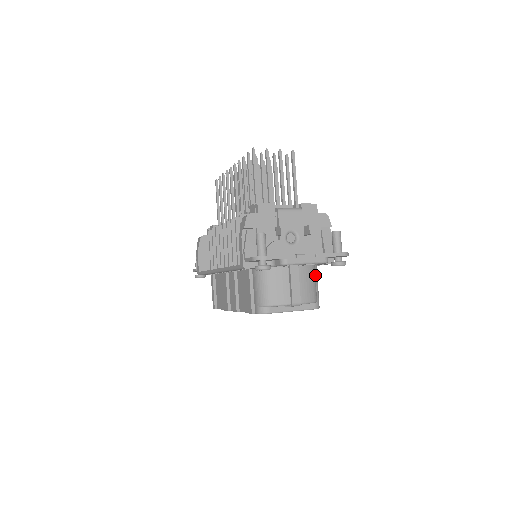
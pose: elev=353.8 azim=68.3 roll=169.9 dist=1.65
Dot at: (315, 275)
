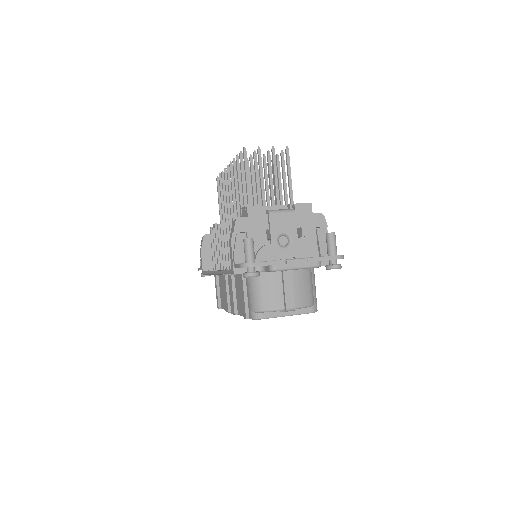
Dot at: (312, 277)
